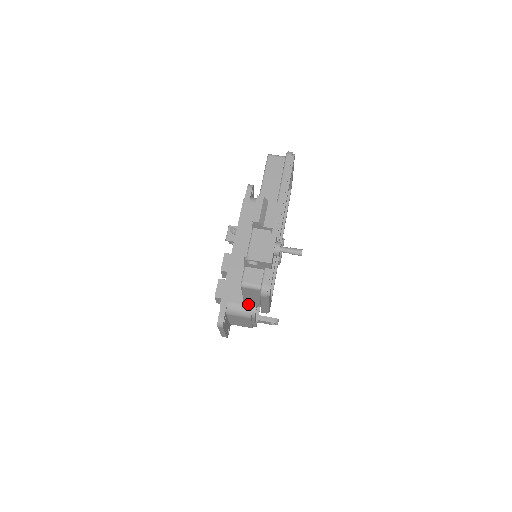
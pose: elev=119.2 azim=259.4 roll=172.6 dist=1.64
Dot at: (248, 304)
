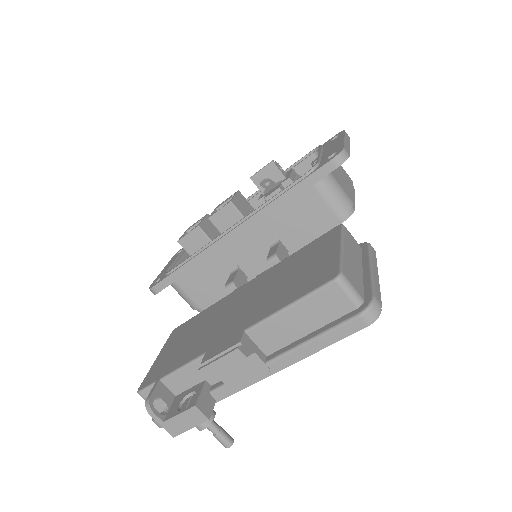
Dot at: occluded
